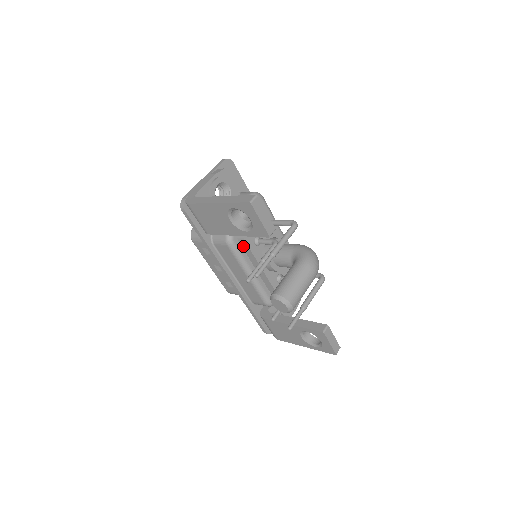
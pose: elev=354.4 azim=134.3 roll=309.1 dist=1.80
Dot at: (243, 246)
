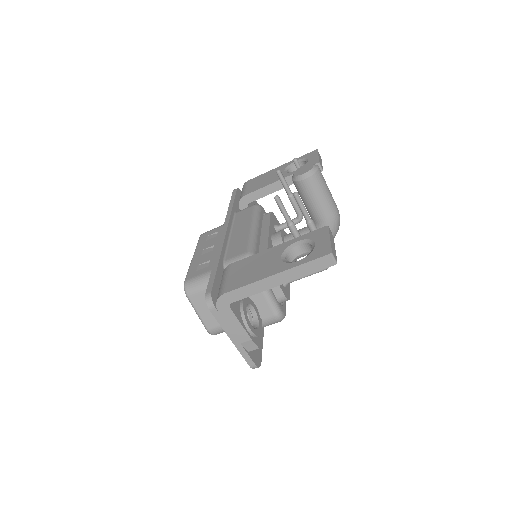
Dot at: (264, 219)
